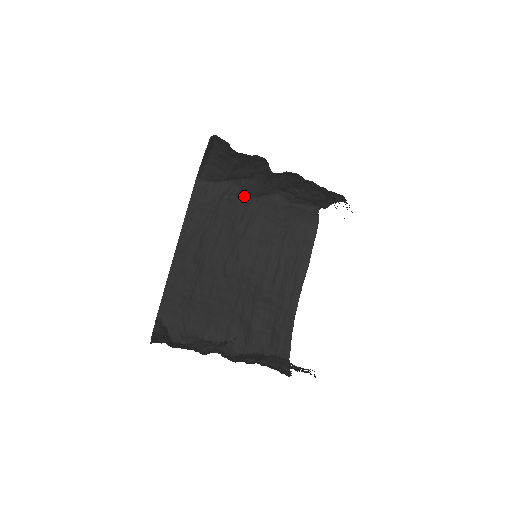
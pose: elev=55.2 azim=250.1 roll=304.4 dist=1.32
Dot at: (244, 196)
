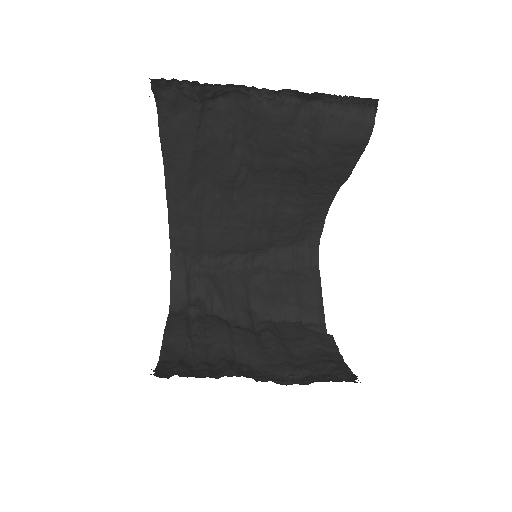
Dot at: (242, 93)
